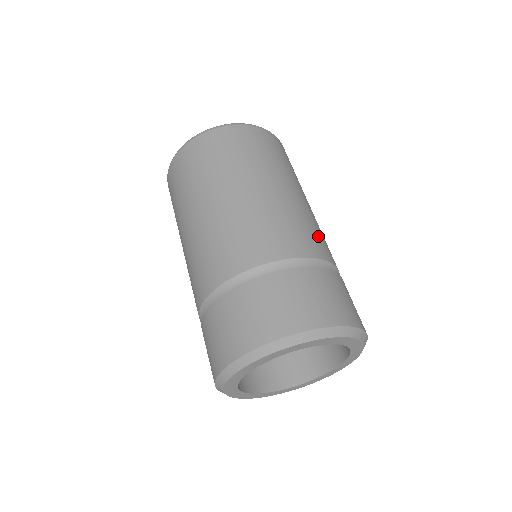
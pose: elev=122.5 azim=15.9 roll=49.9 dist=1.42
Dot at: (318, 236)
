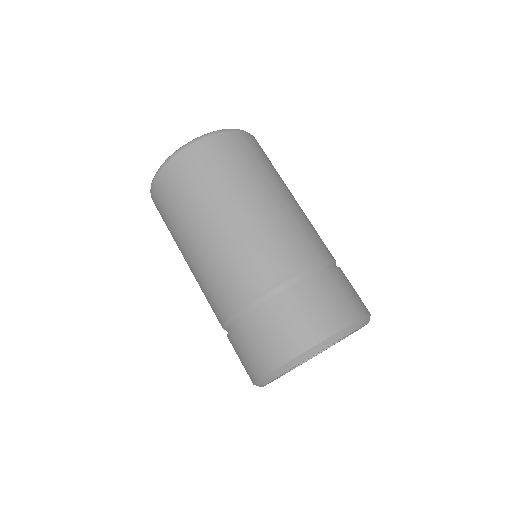
Dot at: (299, 239)
